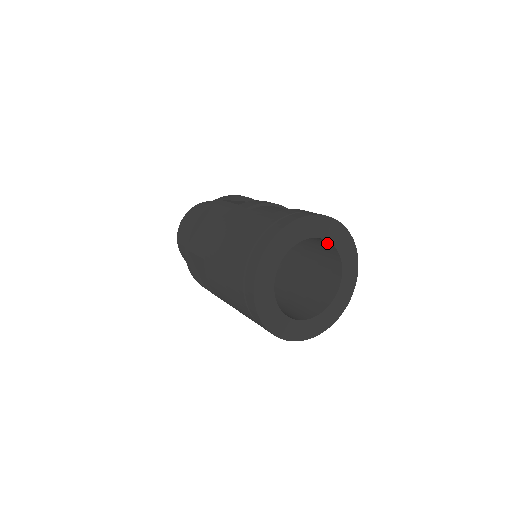
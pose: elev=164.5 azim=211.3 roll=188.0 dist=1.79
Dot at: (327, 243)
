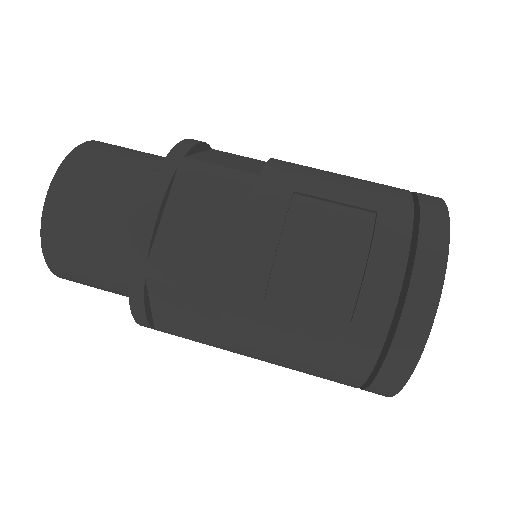
Dot at: occluded
